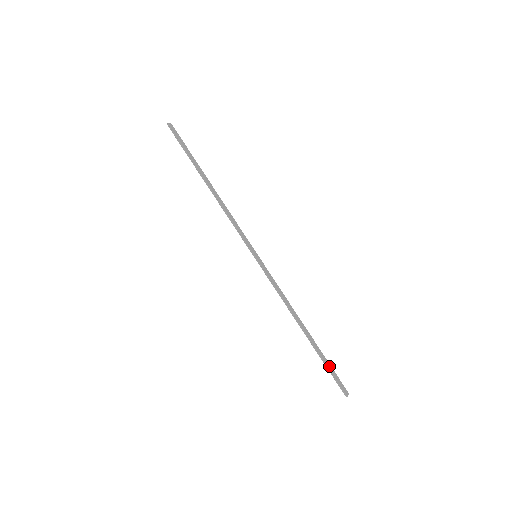
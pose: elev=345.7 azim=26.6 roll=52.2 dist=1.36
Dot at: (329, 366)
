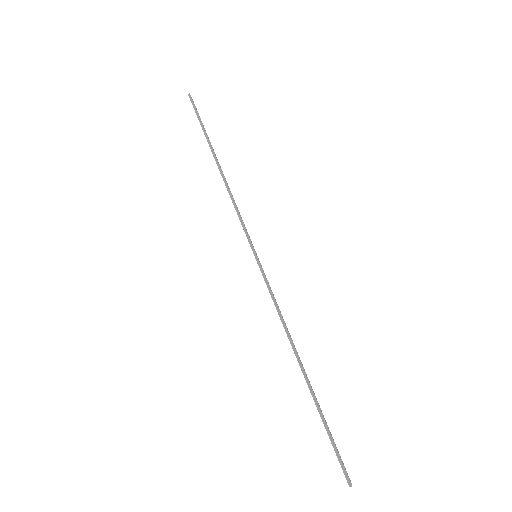
Dot at: (329, 431)
